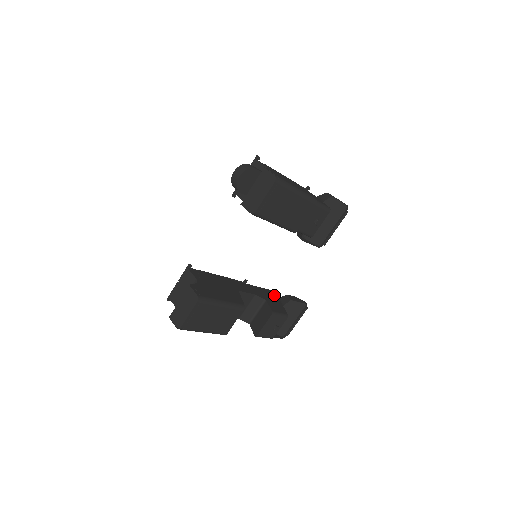
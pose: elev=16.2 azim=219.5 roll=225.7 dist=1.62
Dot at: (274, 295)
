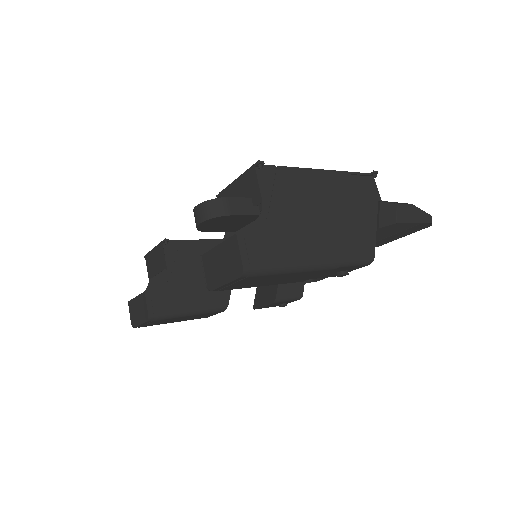
Dot at: occluded
